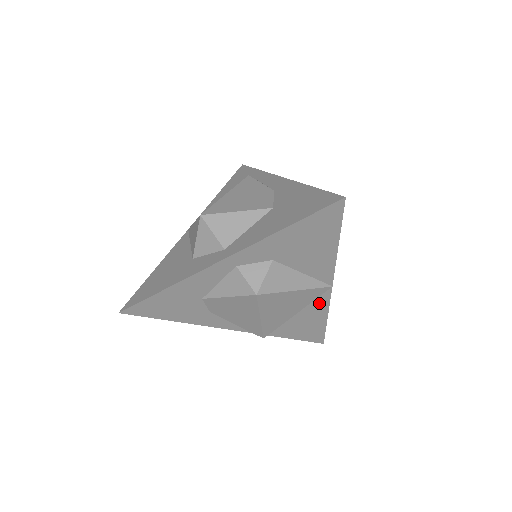
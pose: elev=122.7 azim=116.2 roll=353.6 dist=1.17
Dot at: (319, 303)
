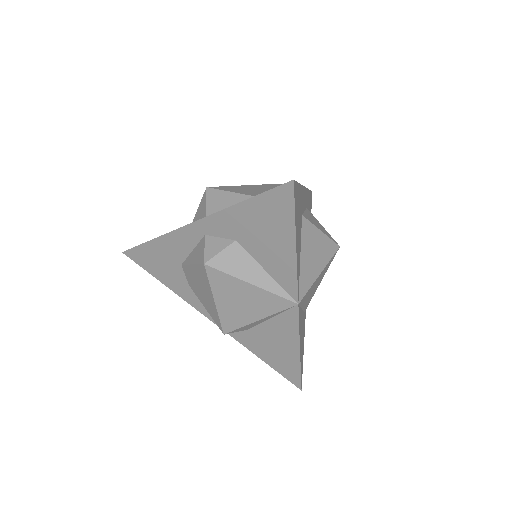
Dot at: (288, 323)
